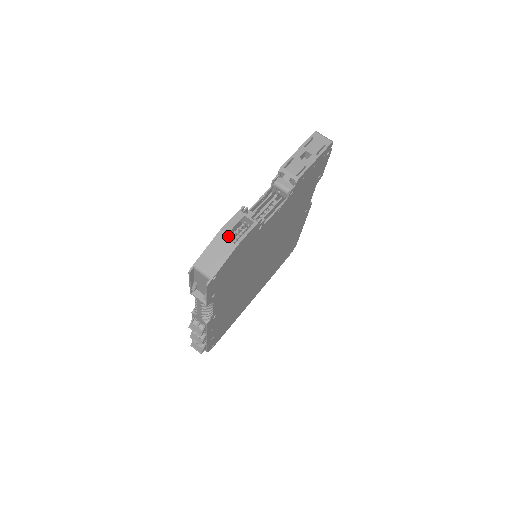
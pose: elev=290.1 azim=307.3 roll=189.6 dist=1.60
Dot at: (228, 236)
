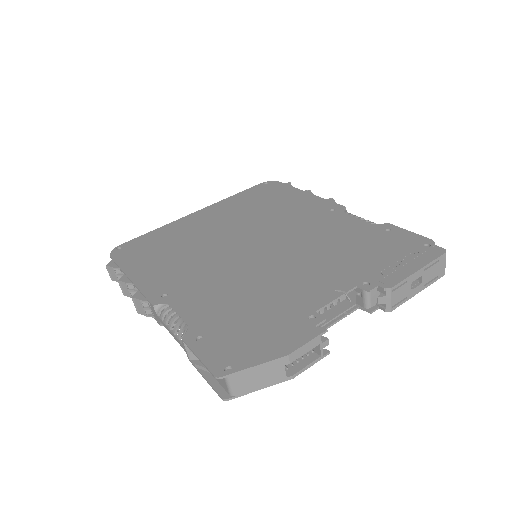
Dot at: (278, 329)
